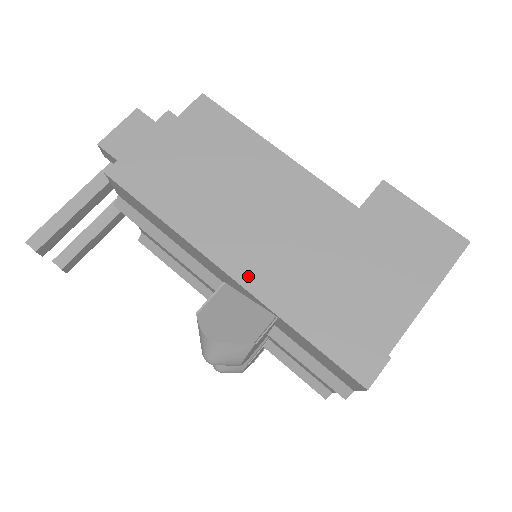
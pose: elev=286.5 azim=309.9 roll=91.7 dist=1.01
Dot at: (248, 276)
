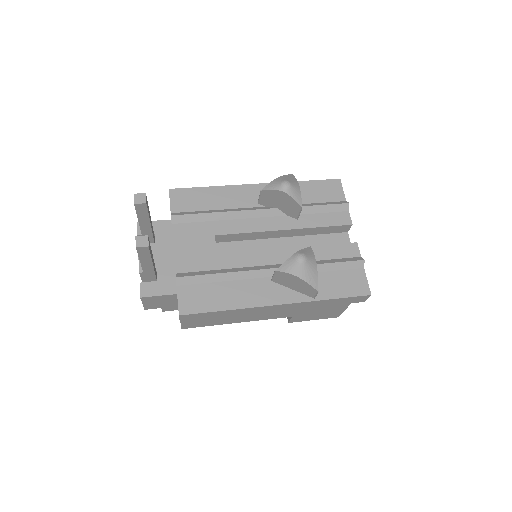
Dot at: occluded
